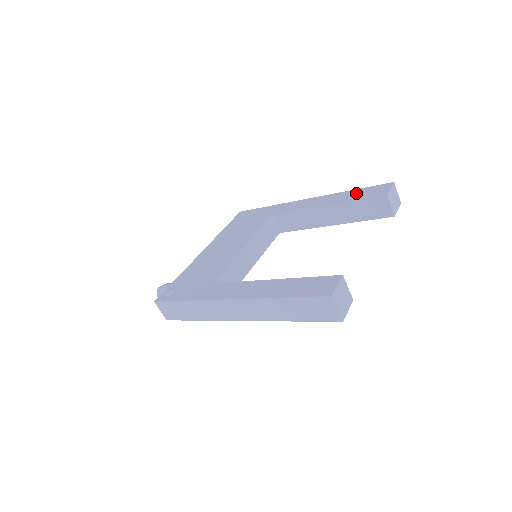
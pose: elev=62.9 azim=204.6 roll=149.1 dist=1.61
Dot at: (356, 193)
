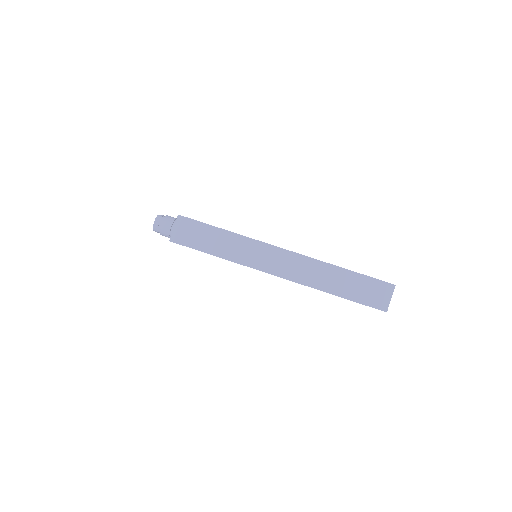
Dot at: occluded
